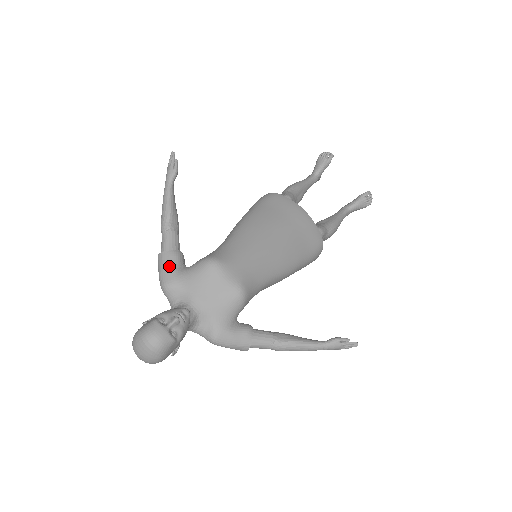
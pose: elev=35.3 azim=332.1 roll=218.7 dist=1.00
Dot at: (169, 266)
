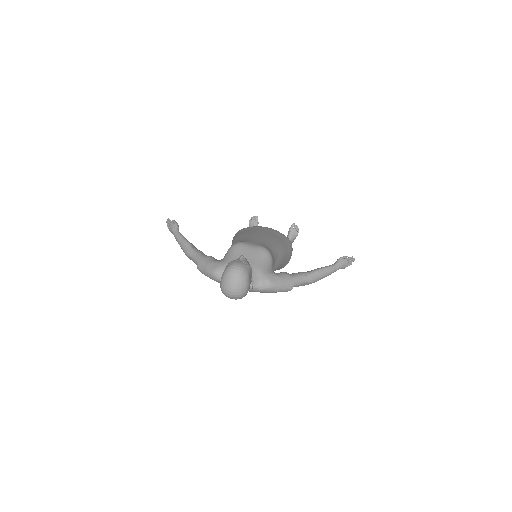
Dot at: (210, 261)
